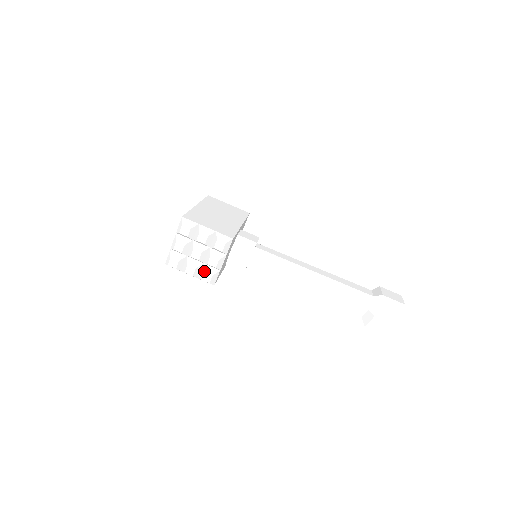
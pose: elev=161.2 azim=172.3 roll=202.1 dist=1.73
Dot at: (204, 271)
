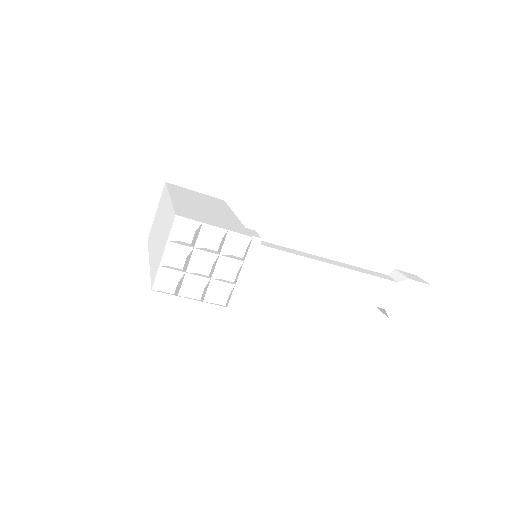
Dot at: (216, 290)
